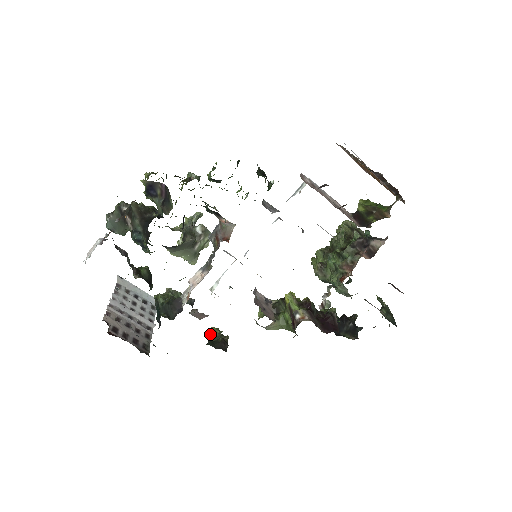
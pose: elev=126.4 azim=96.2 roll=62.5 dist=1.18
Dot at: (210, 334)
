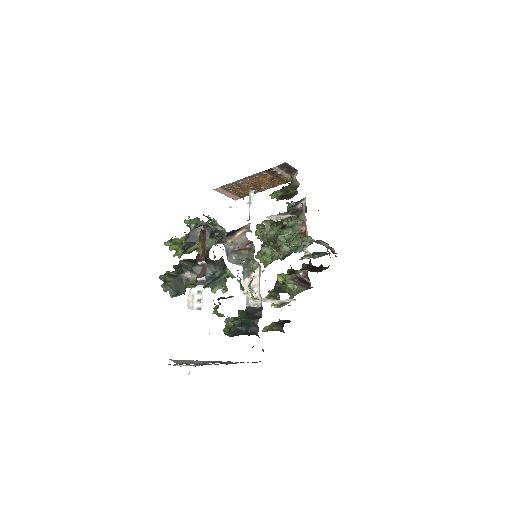
Dot at: (270, 329)
